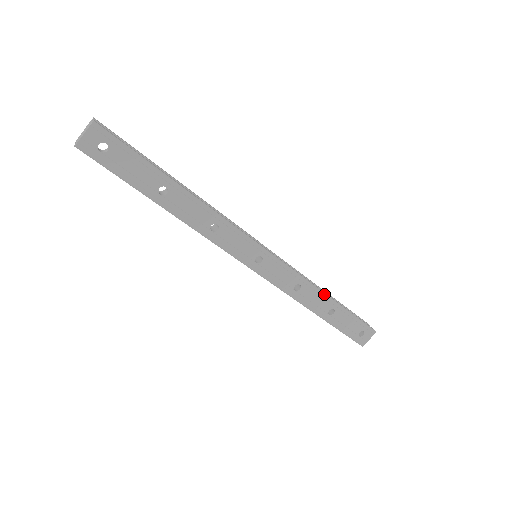
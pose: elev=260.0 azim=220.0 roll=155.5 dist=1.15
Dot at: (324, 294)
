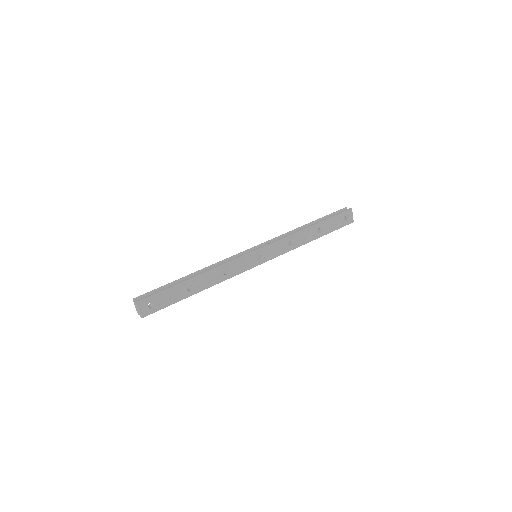
Dot at: (305, 230)
